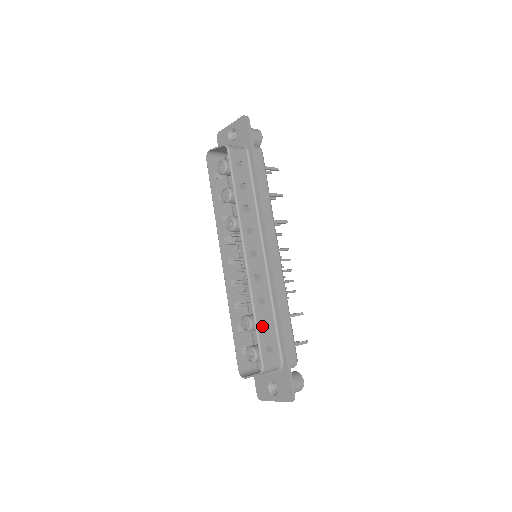
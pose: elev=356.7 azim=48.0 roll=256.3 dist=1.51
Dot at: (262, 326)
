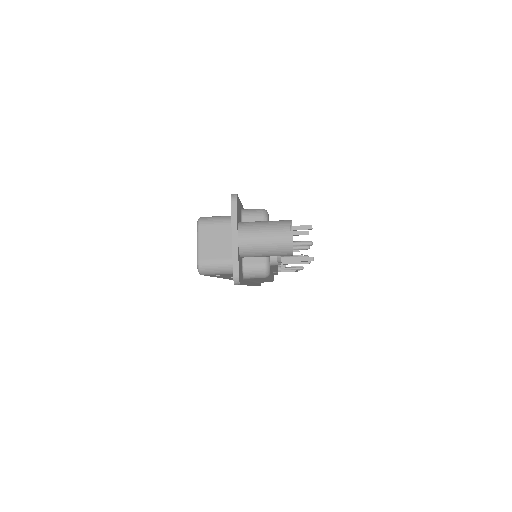
Dot at: occluded
